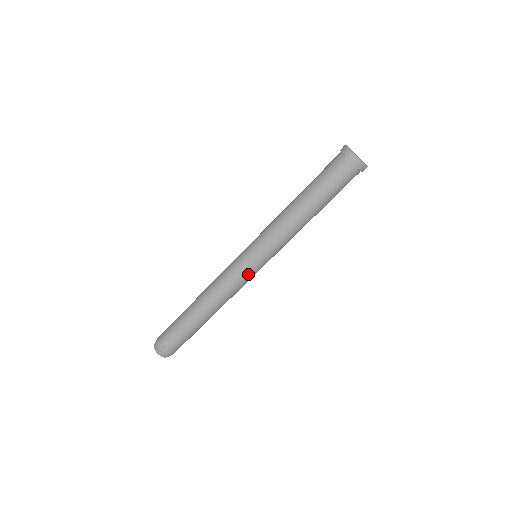
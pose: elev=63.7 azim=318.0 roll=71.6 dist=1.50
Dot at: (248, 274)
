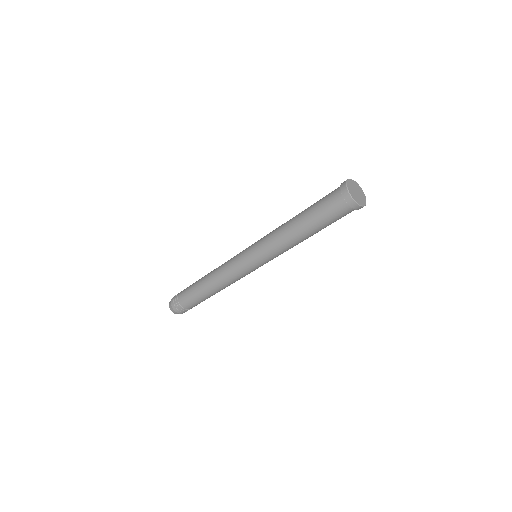
Dot at: occluded
